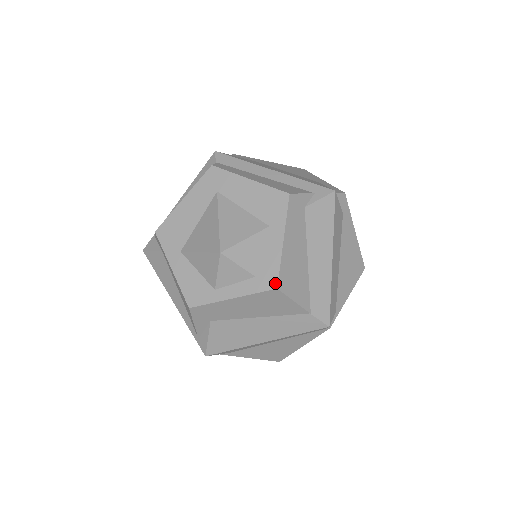
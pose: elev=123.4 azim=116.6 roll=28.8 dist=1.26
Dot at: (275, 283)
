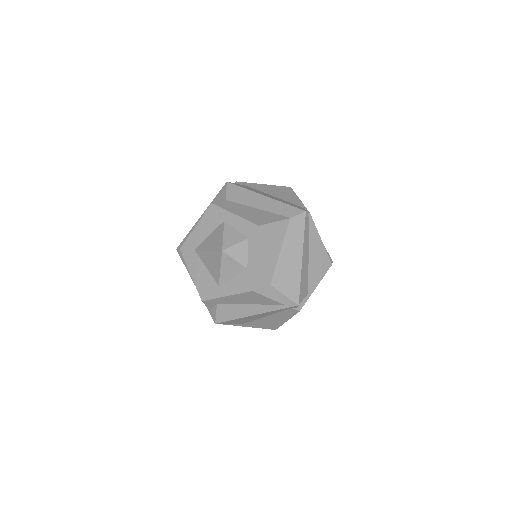
Dot at: (255, 226)
